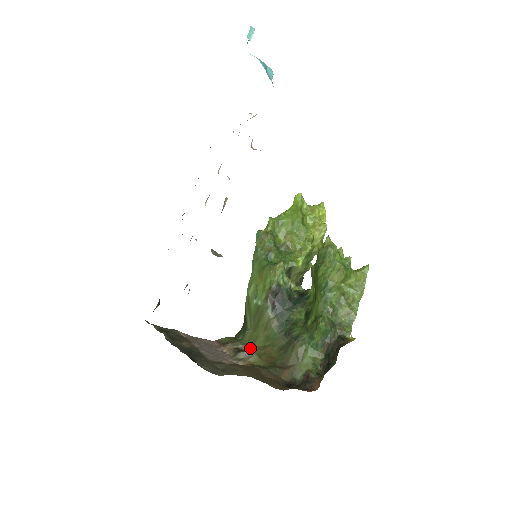
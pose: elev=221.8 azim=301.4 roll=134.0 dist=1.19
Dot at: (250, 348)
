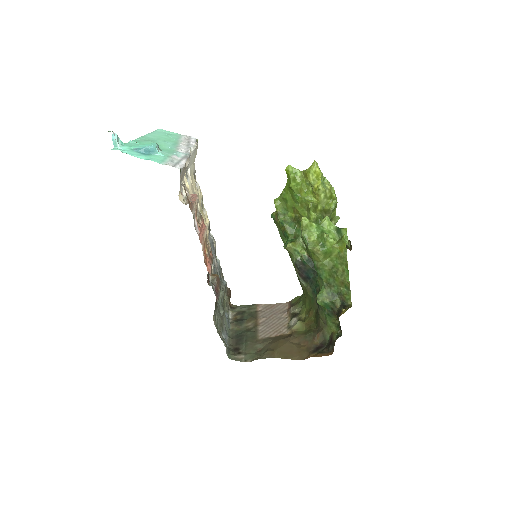
Dot at: (302, 311)
